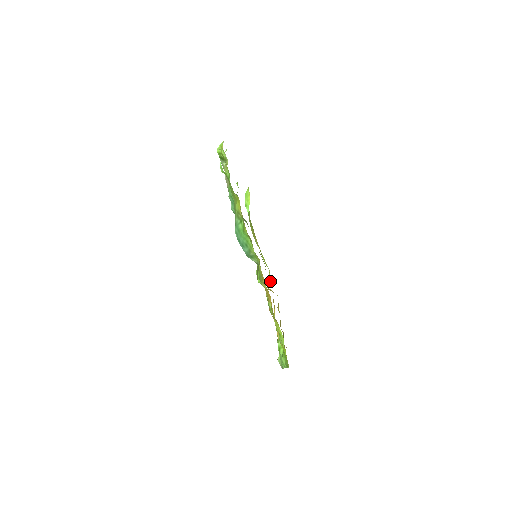
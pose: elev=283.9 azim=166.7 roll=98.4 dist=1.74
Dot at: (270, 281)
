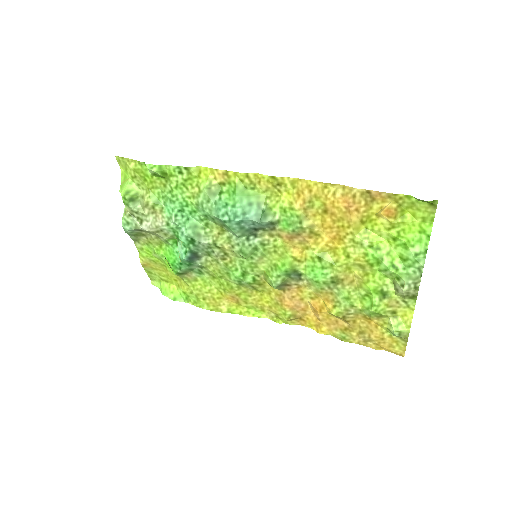
Dot at: (280, 323)
